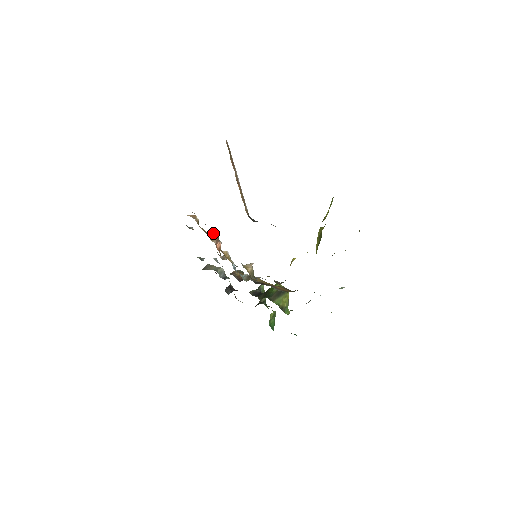
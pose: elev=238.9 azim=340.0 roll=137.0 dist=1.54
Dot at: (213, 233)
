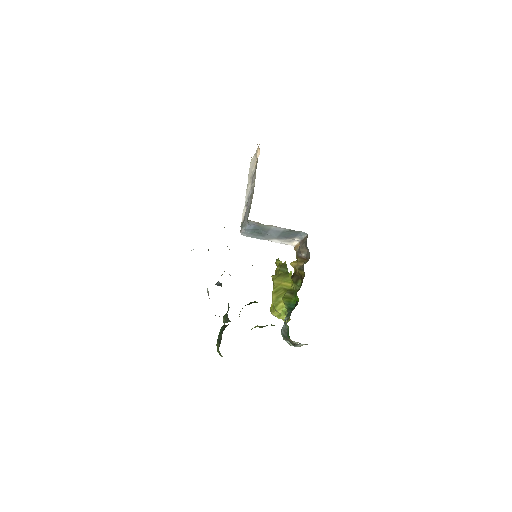
Dot at: occluded
